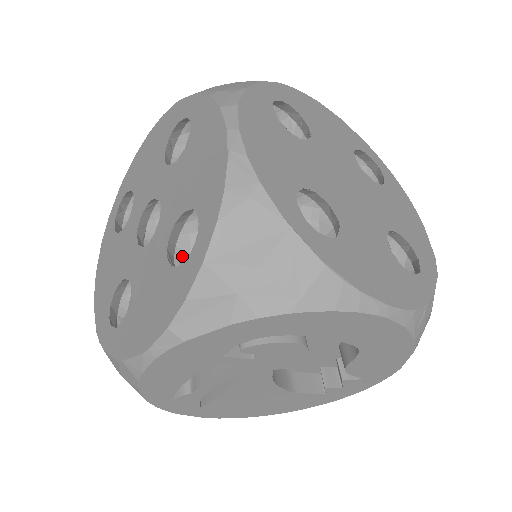
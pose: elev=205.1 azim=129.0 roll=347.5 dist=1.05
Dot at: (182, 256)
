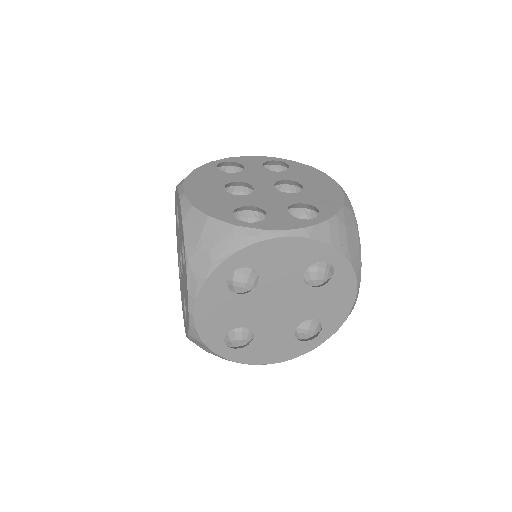
Dot at: occluded
